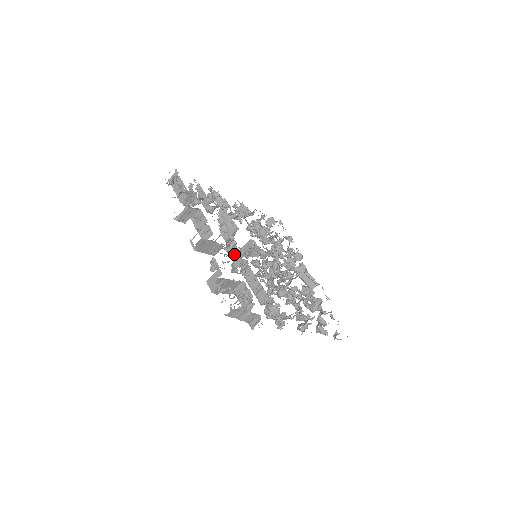
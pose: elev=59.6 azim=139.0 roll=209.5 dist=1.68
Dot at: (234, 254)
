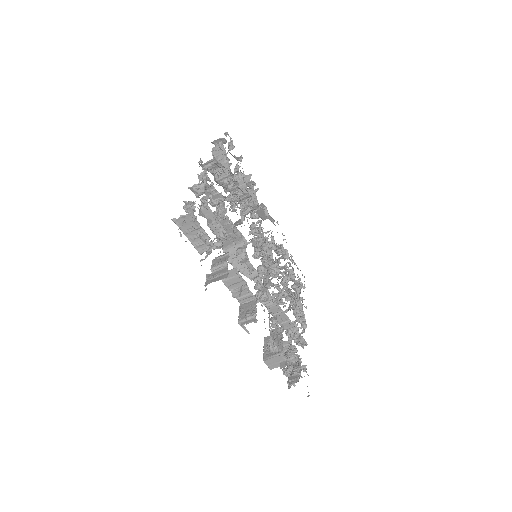
Dot at: (260, 292)
